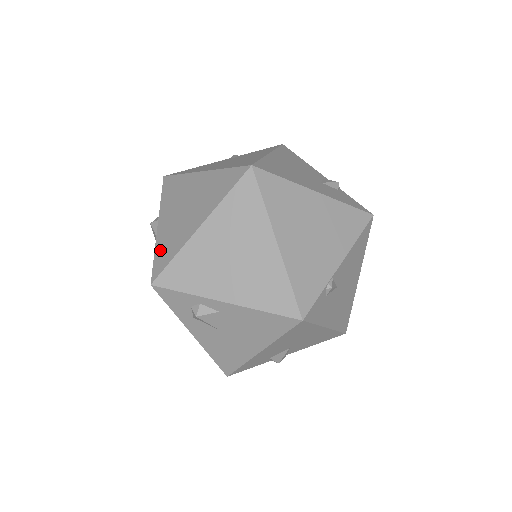
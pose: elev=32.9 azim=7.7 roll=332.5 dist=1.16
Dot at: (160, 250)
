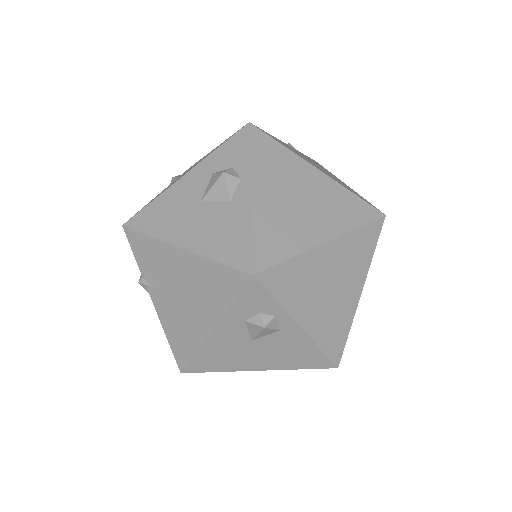
Dot at: (263, 233)
